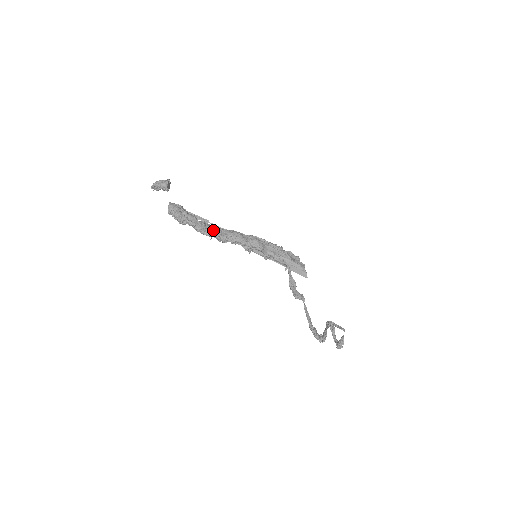
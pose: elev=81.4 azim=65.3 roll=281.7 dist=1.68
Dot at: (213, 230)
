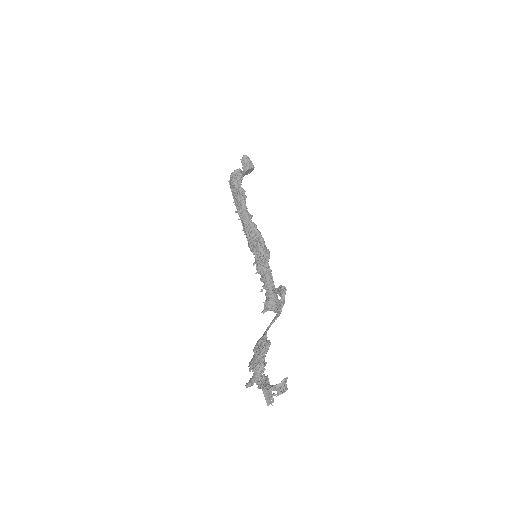
Dot at: (247, 210)
